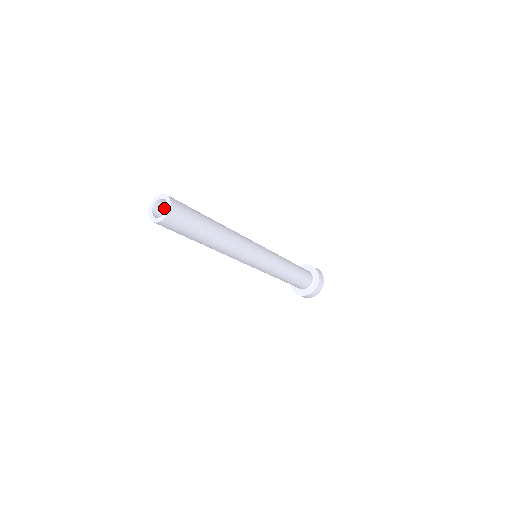
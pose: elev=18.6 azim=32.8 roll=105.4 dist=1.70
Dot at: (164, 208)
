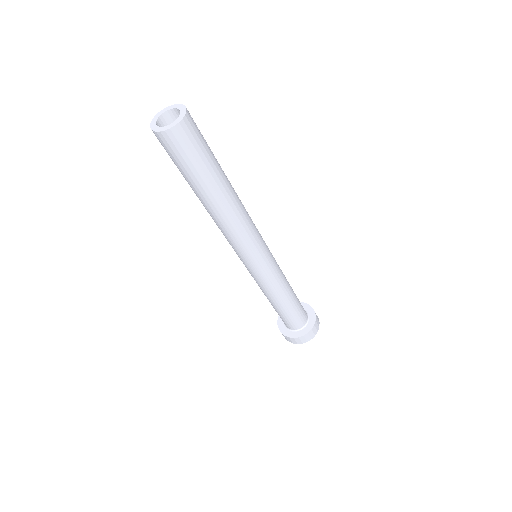
Dot at: occluded
